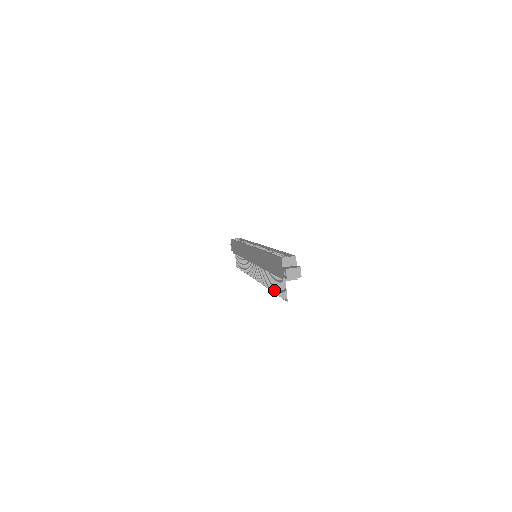
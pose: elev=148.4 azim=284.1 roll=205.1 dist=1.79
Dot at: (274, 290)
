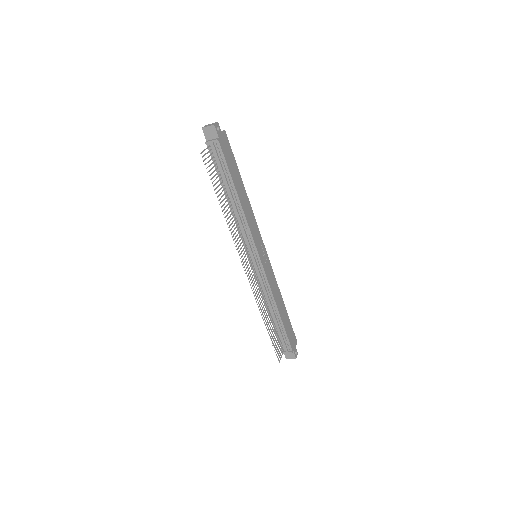
Dot at: (218, 196)
